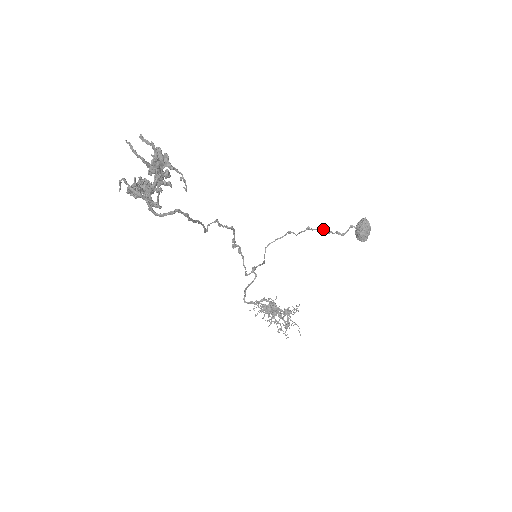
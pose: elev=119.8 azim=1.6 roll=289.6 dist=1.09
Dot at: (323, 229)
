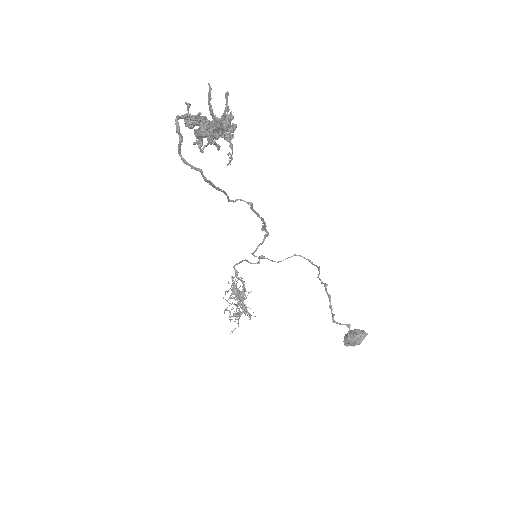
Dot at: occluded
